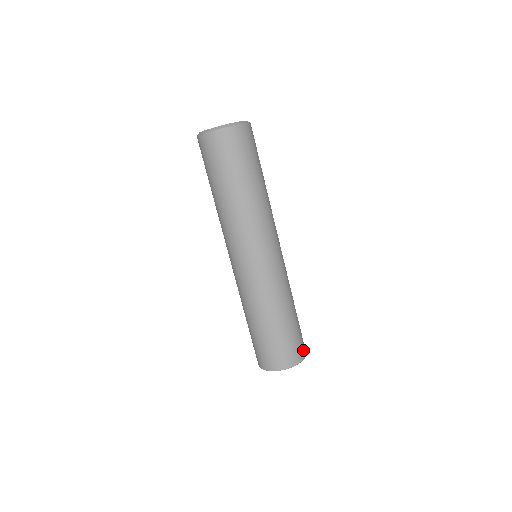
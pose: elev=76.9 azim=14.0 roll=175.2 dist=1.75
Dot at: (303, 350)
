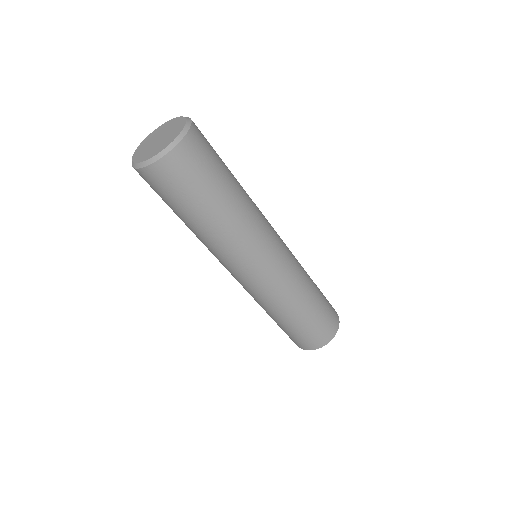
Dot at: (317, 343)
